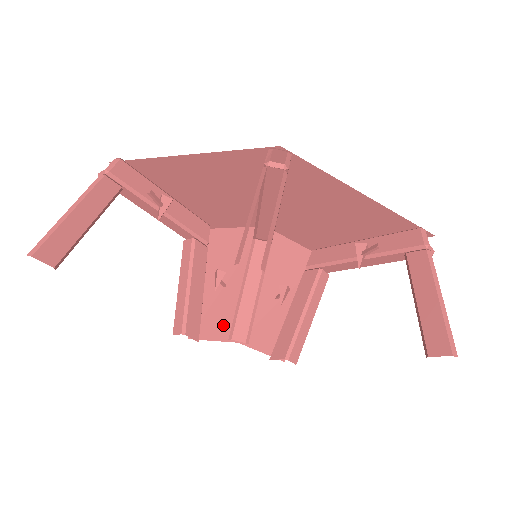
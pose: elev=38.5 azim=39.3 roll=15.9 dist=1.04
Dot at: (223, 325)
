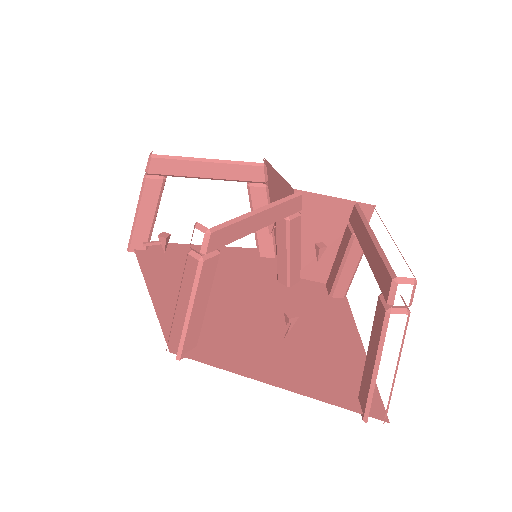
Dot at: occluded
